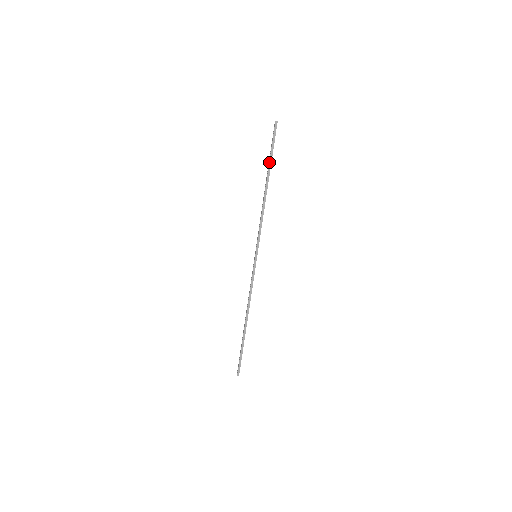
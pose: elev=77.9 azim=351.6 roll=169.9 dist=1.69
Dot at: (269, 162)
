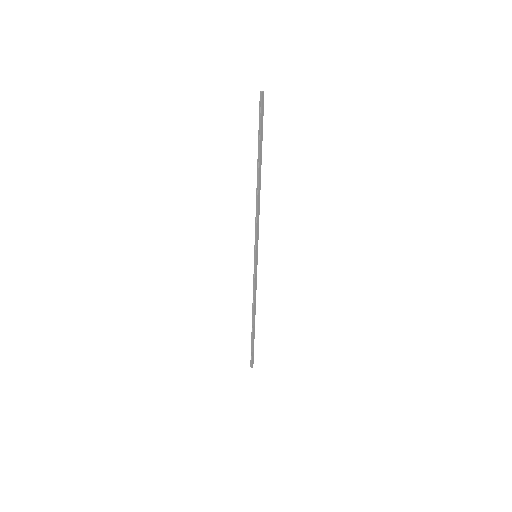
Dot at: (260, 148)
